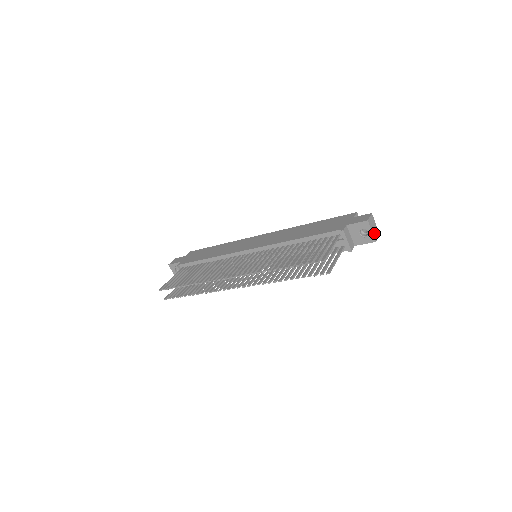
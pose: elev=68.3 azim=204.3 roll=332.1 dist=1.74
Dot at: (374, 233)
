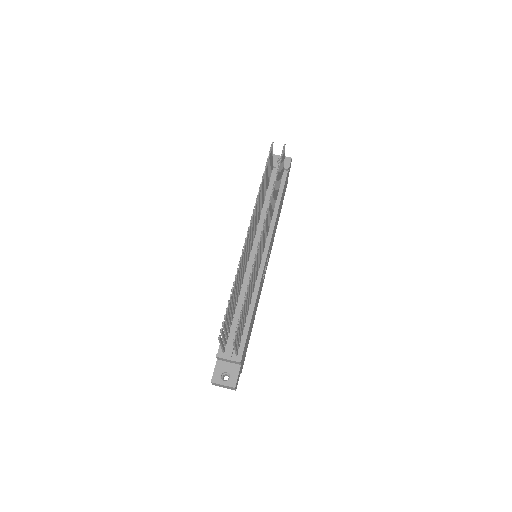
Dot at: (285, 159)
